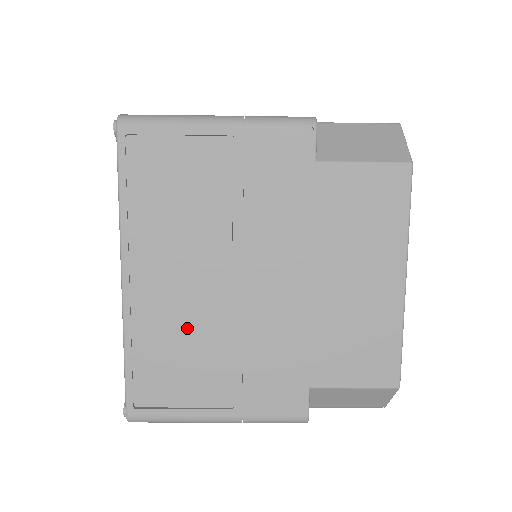
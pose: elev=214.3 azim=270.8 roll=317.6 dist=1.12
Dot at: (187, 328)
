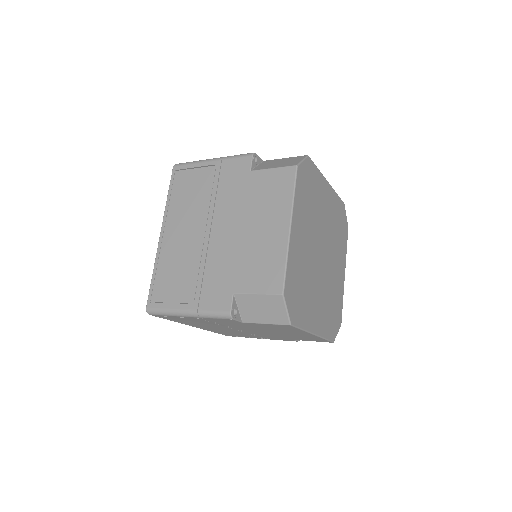
Dot at: (230, 332)
